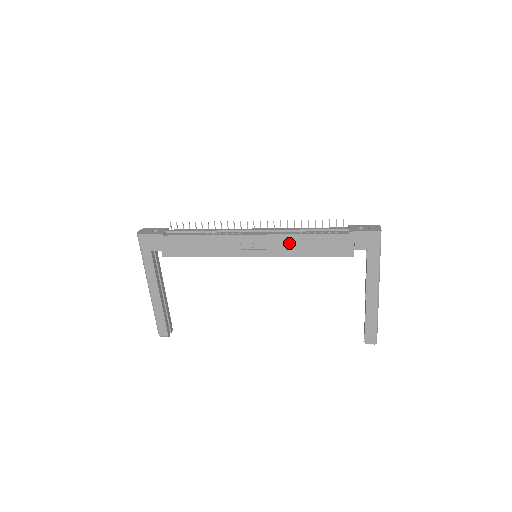
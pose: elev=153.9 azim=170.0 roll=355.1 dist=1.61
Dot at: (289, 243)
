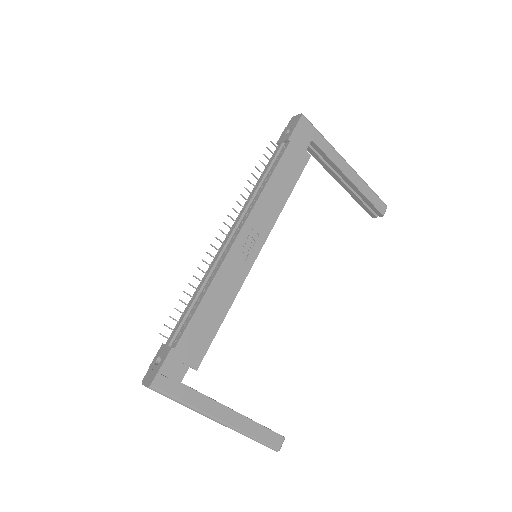
Dot at: (267, 205)
